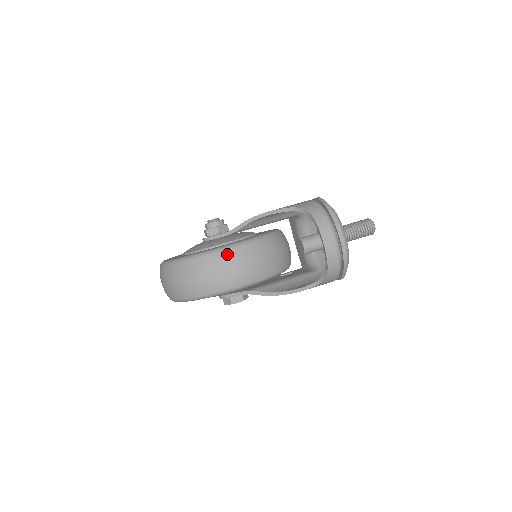
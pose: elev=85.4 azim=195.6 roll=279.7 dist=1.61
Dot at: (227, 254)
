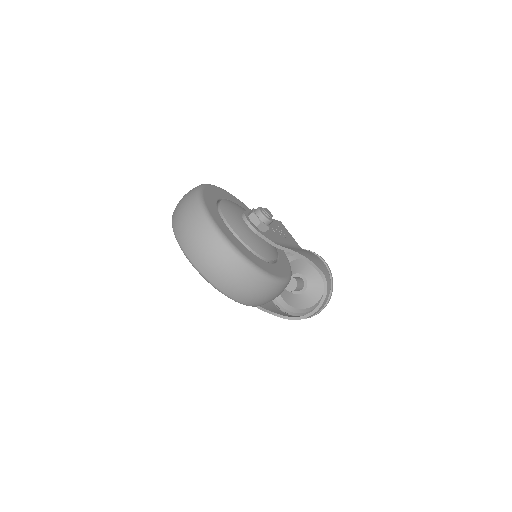
Dot at: (280, 288)
